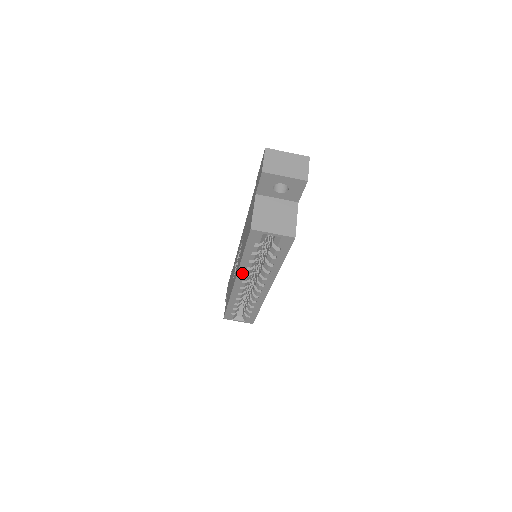
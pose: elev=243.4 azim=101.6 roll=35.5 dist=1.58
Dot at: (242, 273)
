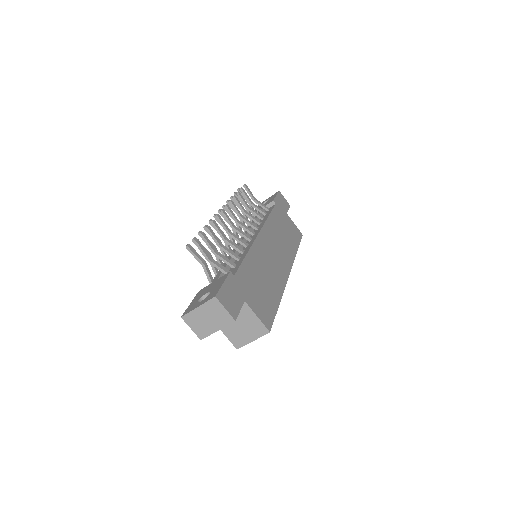
Dot at: occluded
